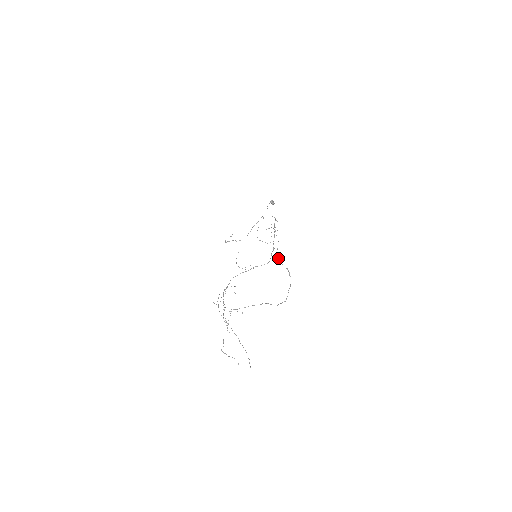
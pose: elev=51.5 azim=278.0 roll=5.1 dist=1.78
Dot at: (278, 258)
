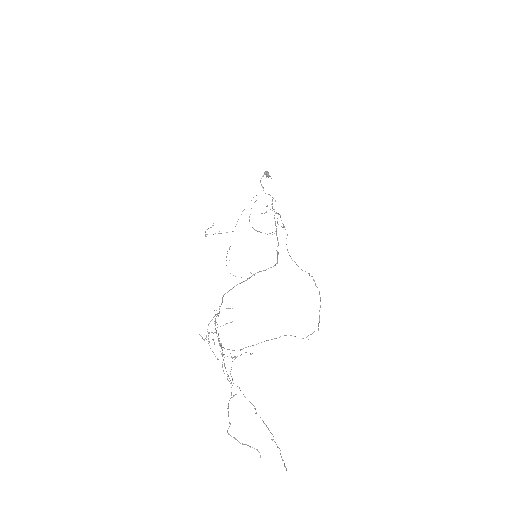
Dot at: occluded
